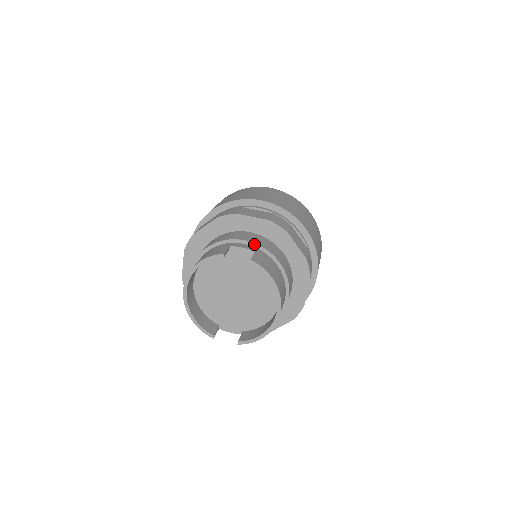
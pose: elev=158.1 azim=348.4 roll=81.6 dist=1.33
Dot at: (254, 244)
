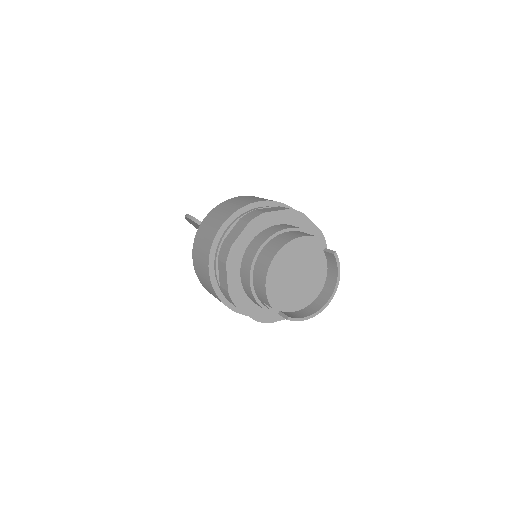
Dot at: occluded
